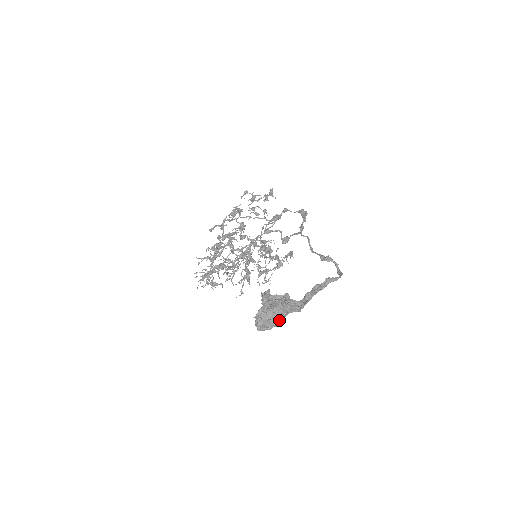
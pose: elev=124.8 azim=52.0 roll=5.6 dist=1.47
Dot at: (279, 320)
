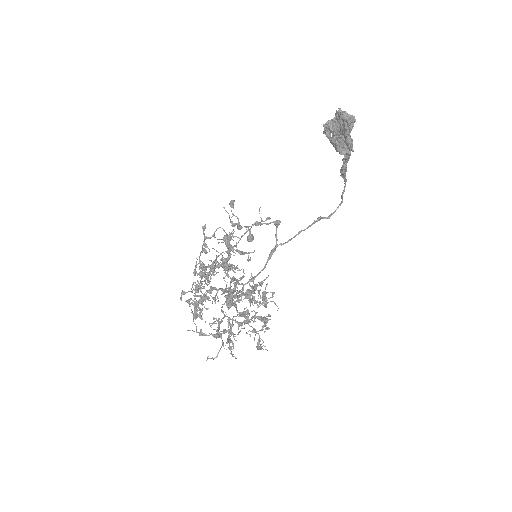
Dot at: occluded
